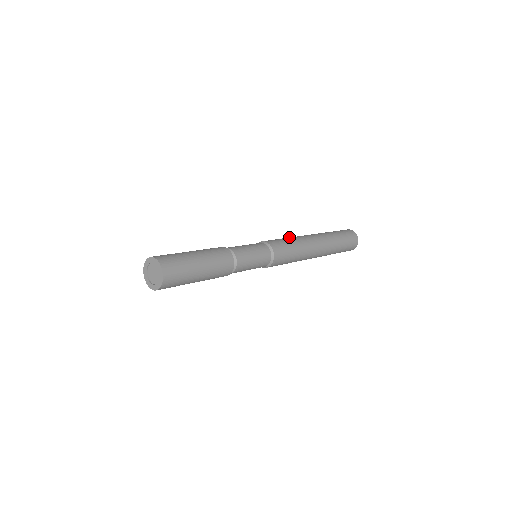
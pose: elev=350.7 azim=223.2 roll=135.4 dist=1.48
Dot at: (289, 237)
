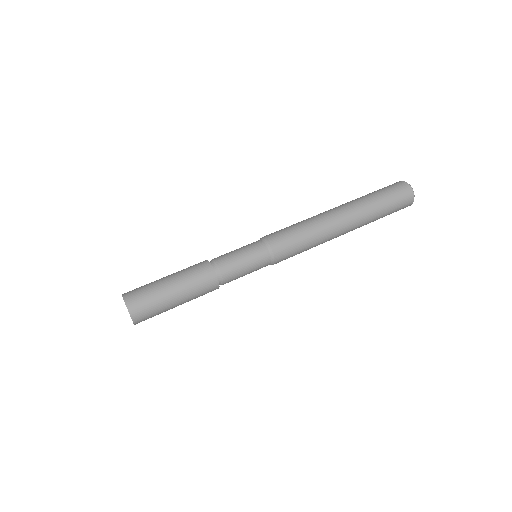
Dot at: (308, 223)
